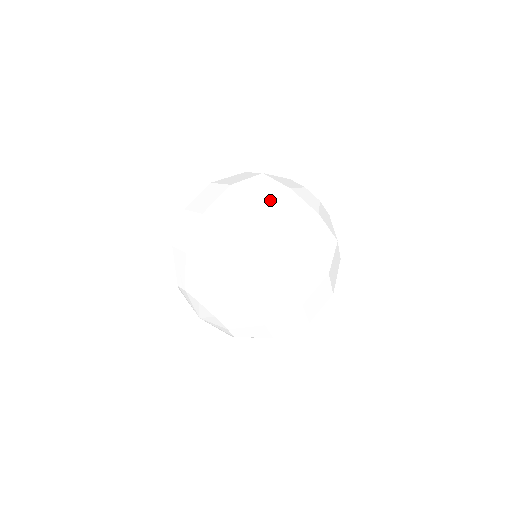
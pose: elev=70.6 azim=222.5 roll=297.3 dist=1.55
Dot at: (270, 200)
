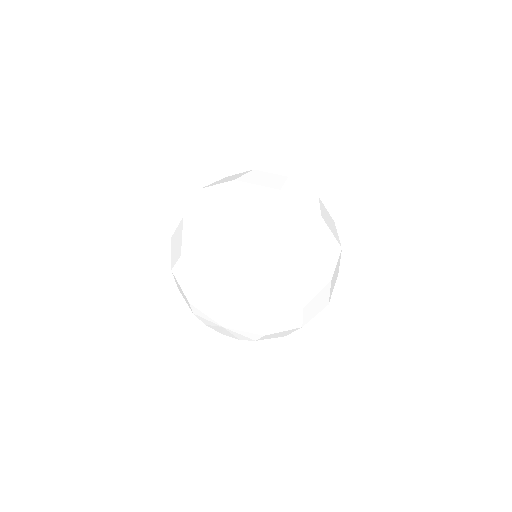
Dot at: (280, 186)
